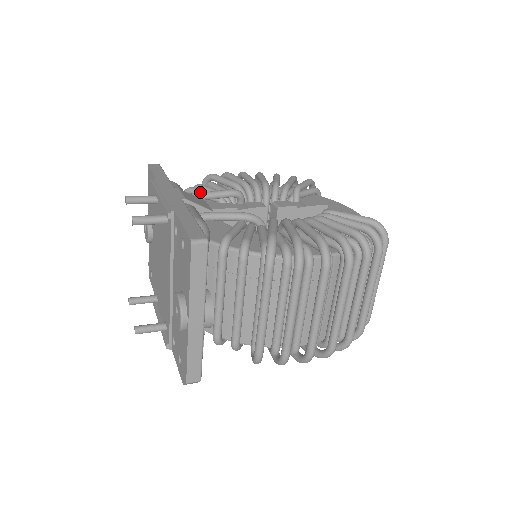
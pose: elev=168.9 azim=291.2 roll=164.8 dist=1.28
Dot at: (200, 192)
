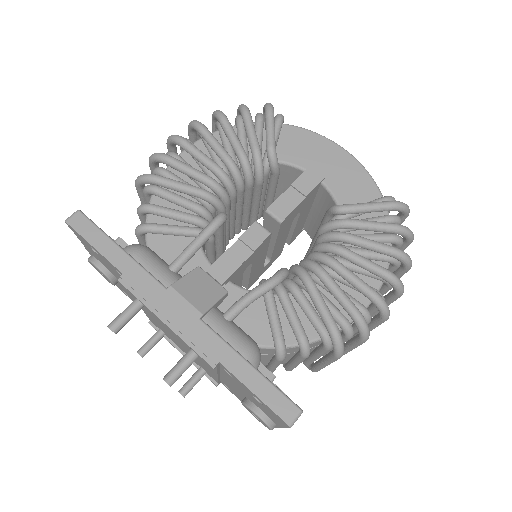
Dot at: (183, 255)
